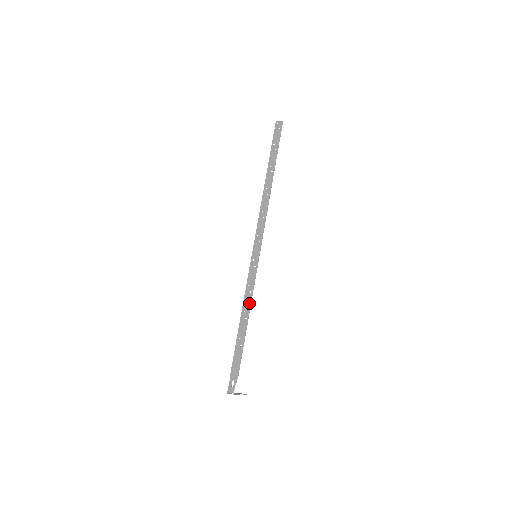
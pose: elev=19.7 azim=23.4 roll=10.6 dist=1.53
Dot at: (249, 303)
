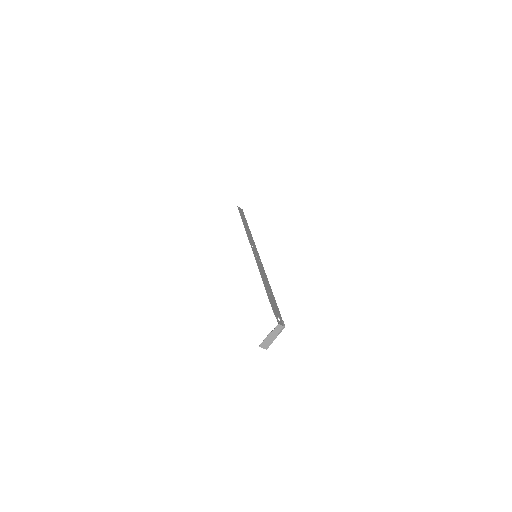
Dot at: (266, 277)
